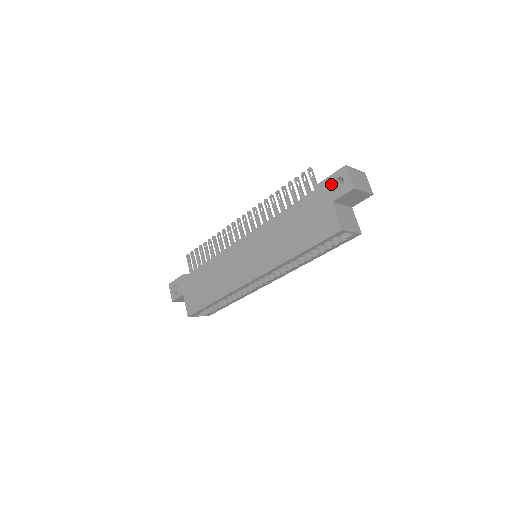
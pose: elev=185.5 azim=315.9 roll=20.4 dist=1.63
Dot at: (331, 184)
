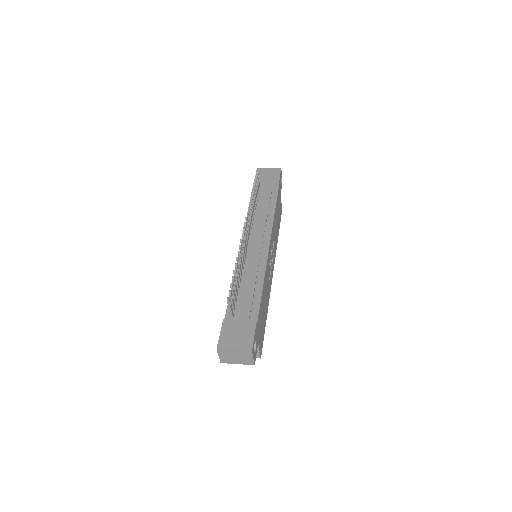
Dot at: occluded
